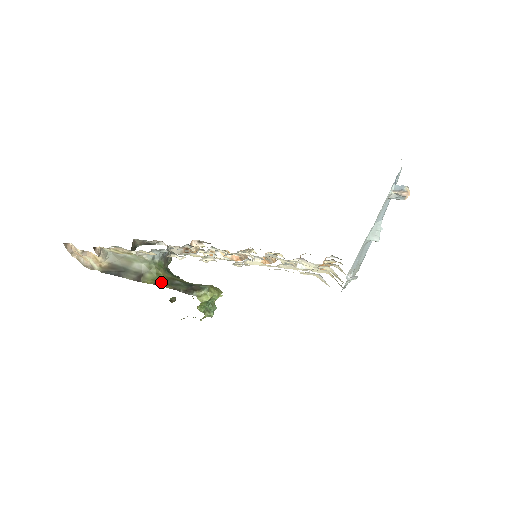
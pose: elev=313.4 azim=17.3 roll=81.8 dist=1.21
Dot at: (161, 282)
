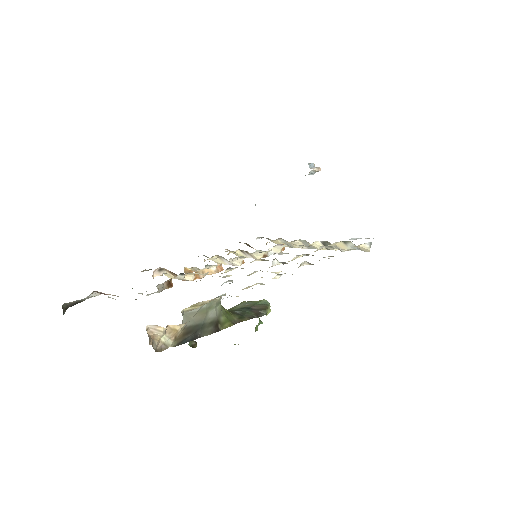
Dot at: (236, 319)
